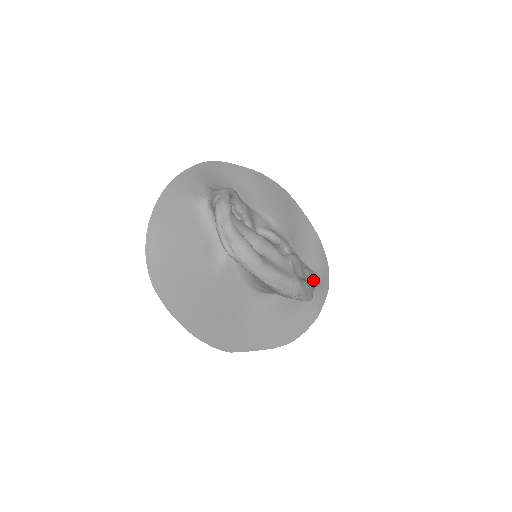
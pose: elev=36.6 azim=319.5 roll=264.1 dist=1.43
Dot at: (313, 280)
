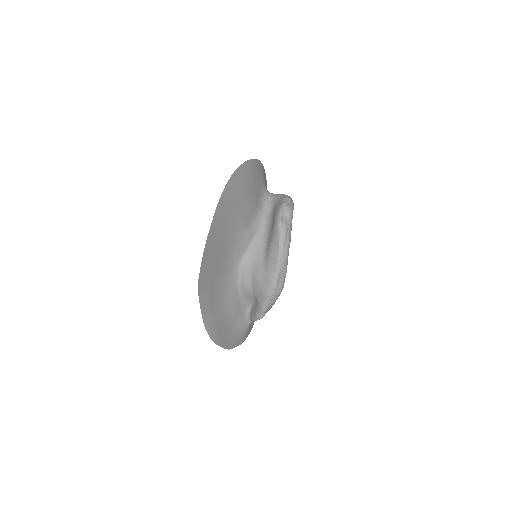
Dot at: occluded
